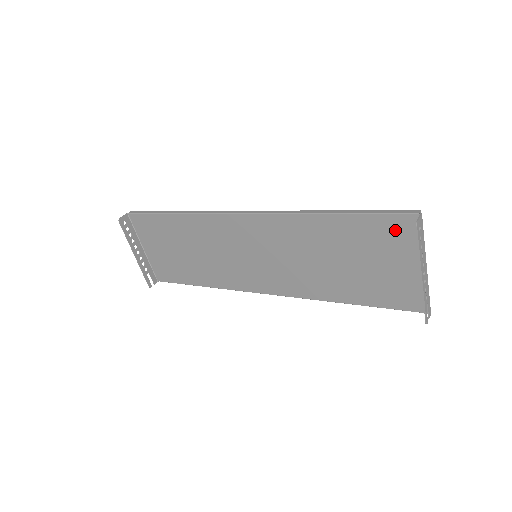
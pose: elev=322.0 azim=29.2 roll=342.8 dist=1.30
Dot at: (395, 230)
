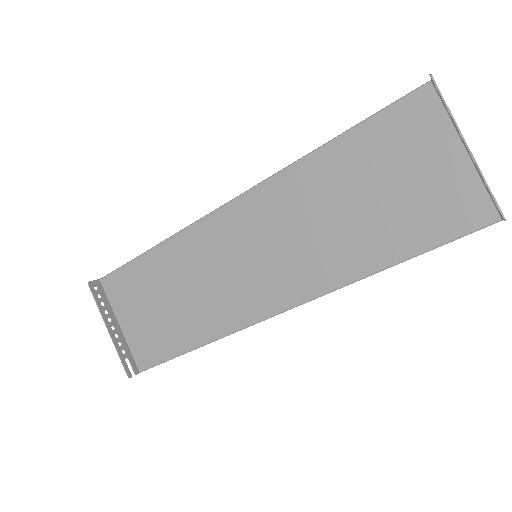
Dot at: (411, 118)
